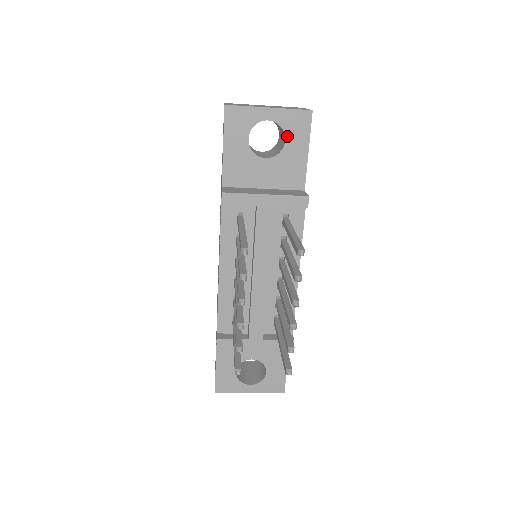
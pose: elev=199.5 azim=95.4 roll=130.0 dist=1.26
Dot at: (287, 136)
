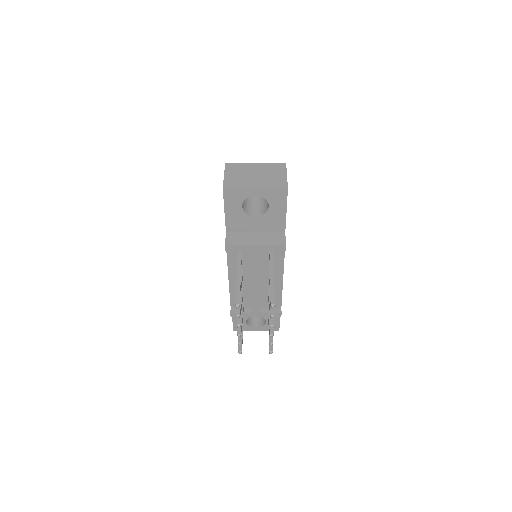
Dot at: (270, 204)
